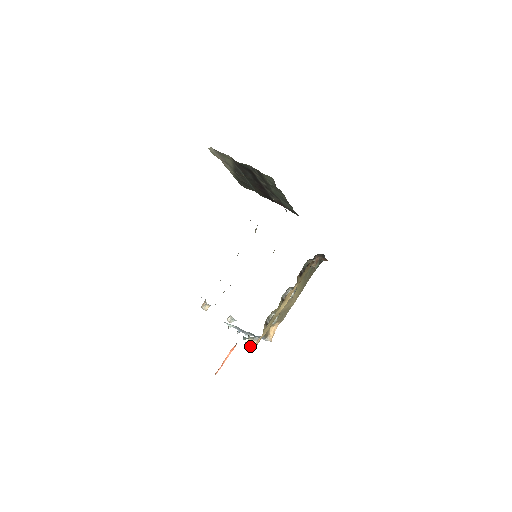
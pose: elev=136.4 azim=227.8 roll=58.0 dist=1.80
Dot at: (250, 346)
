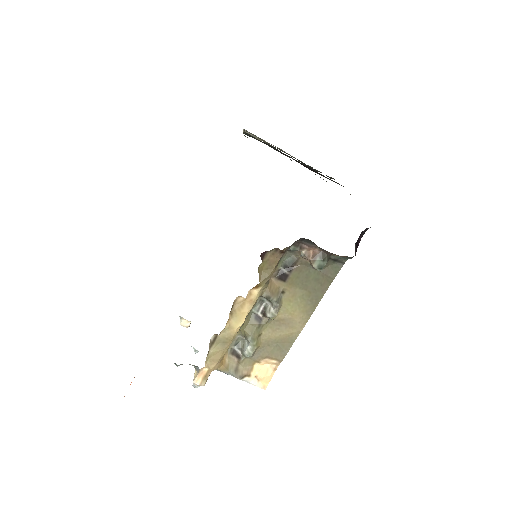
Dot at: (193, 379)
